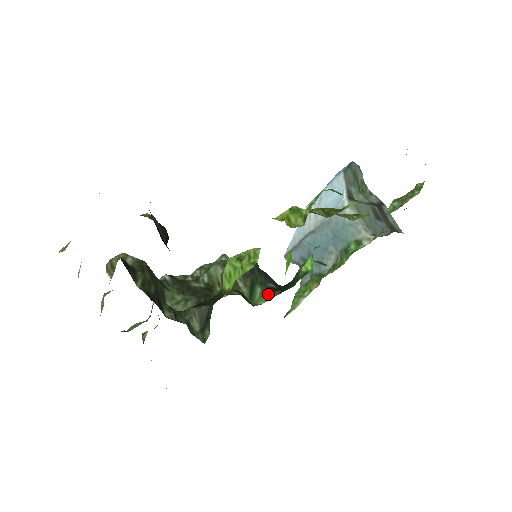
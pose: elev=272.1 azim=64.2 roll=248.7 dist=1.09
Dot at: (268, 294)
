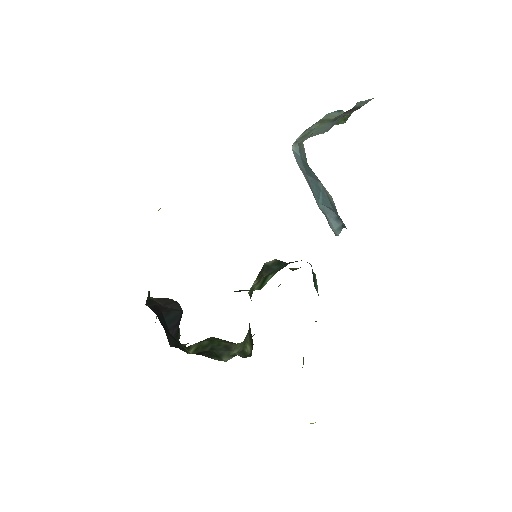
Dot at: occluded
